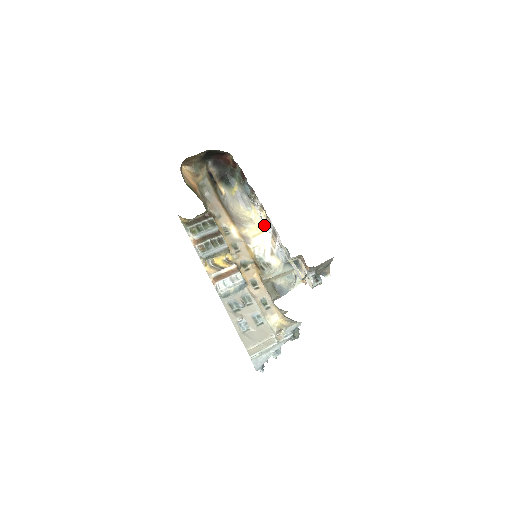
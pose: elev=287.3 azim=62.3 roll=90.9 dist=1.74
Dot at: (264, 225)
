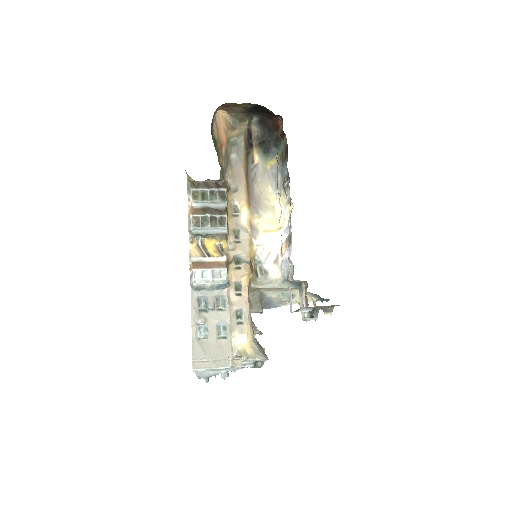
Dot at: (283, 223)
